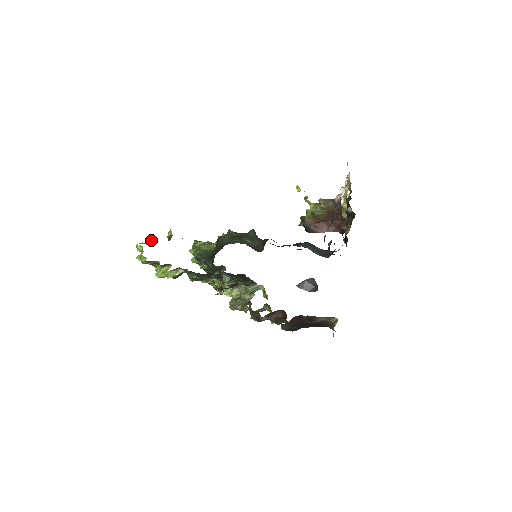
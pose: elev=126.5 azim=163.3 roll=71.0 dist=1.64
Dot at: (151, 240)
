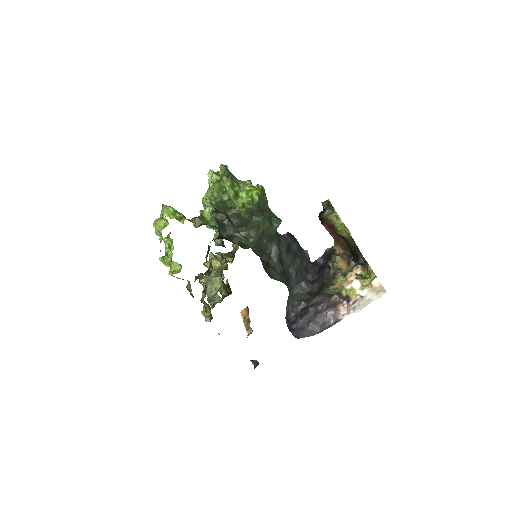
Dot at: (183, 223)
